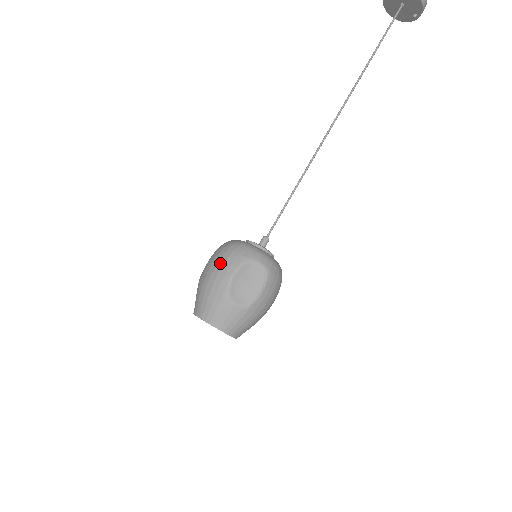
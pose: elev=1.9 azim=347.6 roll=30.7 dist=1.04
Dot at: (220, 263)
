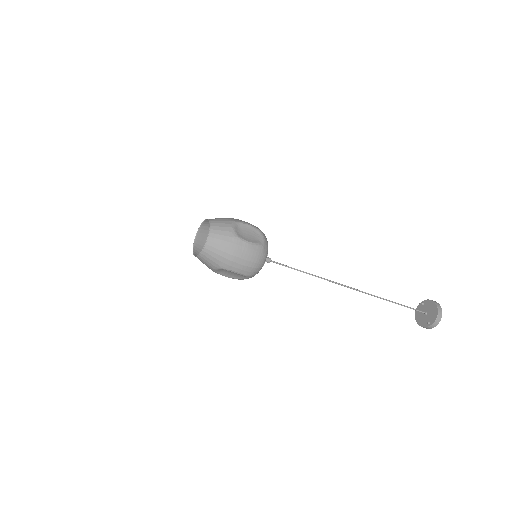
Dot at: occluded
